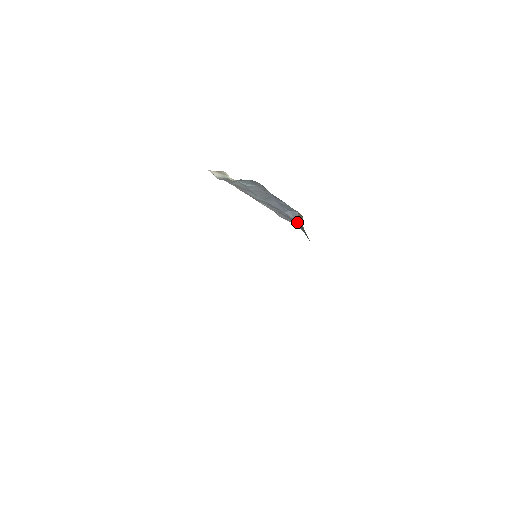
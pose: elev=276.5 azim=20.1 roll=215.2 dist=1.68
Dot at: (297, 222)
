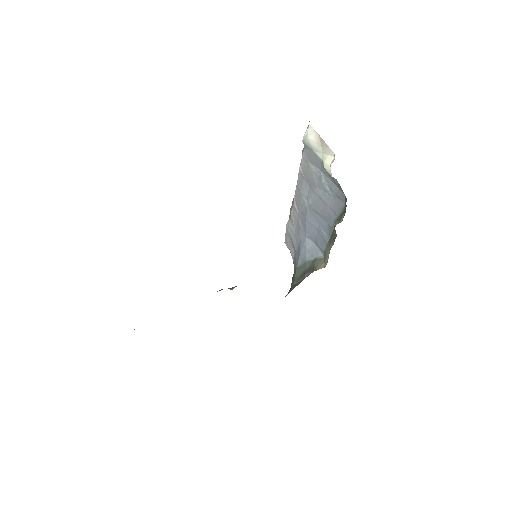
Dot at: (306, 258)
